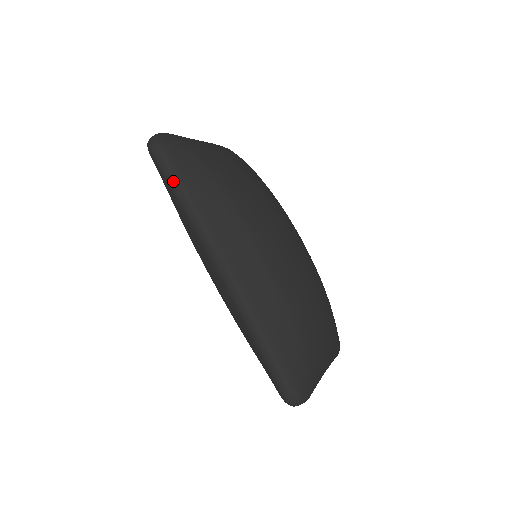
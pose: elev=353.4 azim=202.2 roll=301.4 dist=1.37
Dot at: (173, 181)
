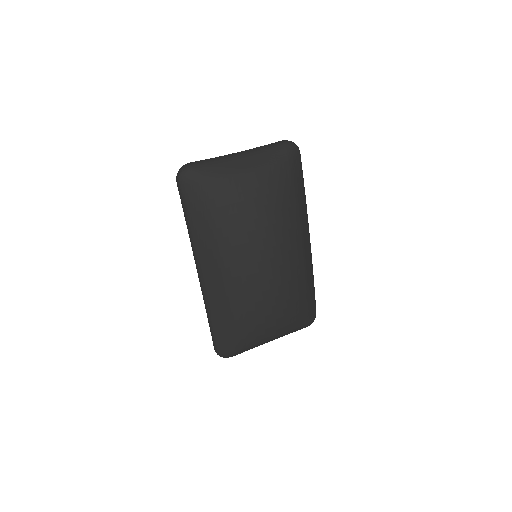
Dot at: (183, 211)
